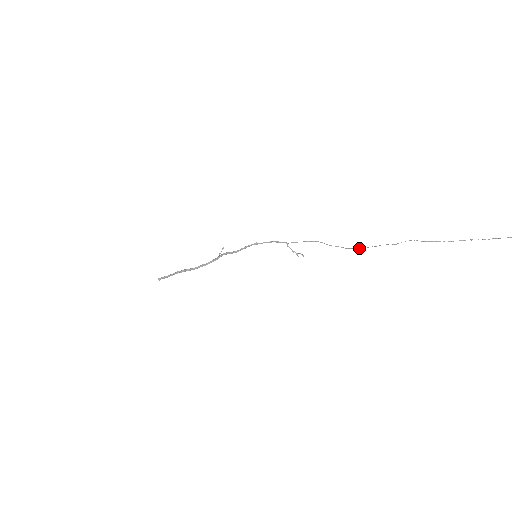
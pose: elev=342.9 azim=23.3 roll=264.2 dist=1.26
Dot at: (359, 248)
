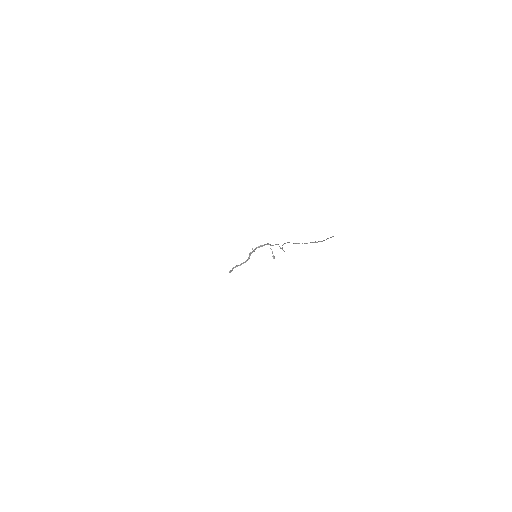
Dot at: occluded
